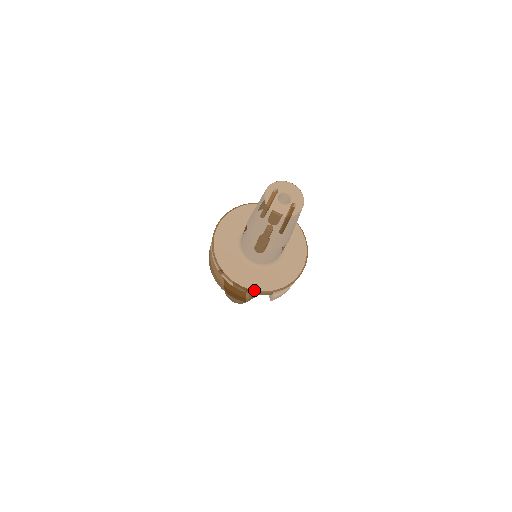
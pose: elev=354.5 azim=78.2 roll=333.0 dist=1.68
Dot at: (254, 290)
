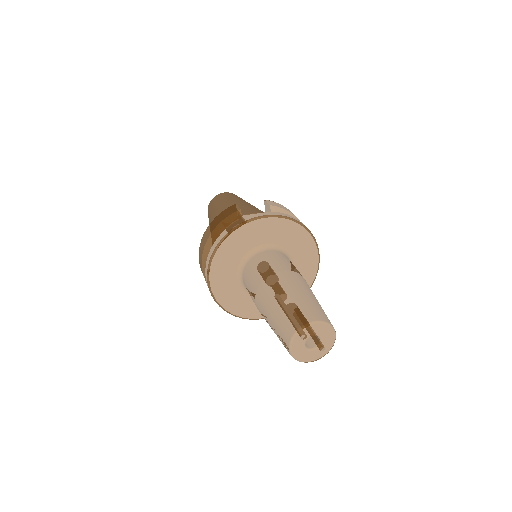
Dot at: (254, 319)
